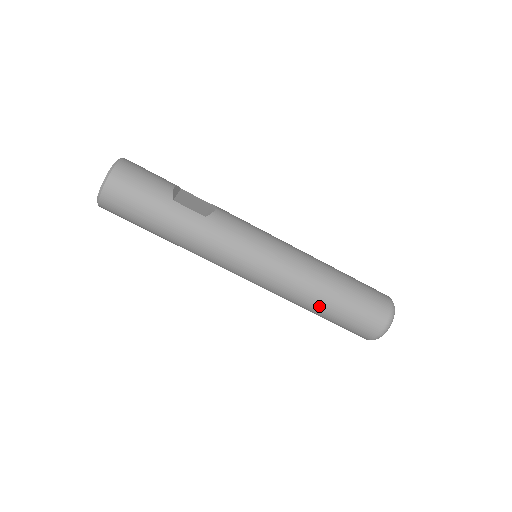
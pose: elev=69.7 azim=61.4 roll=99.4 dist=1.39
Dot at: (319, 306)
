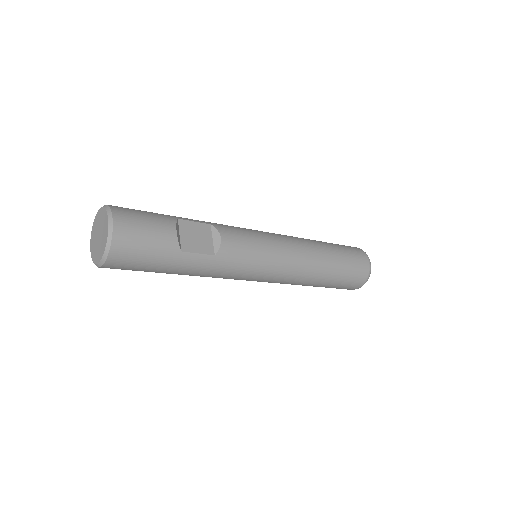
Dot at: occluded
